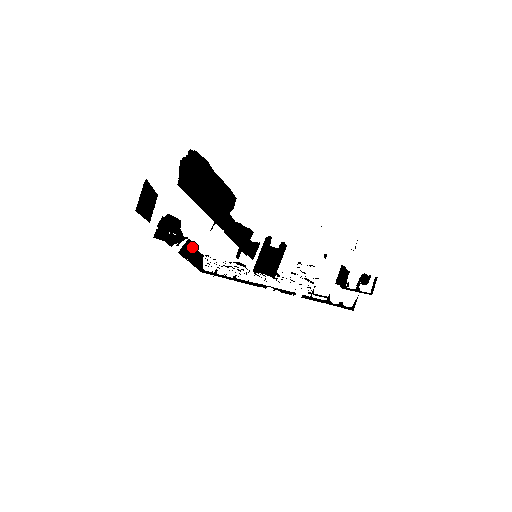
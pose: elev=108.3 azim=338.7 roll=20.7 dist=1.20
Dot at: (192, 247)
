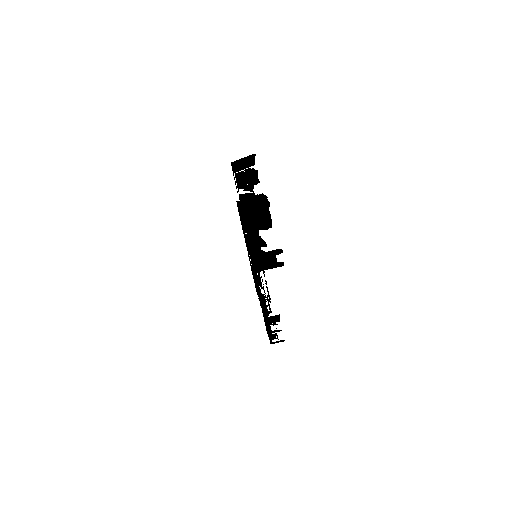
Dot at: occluded
